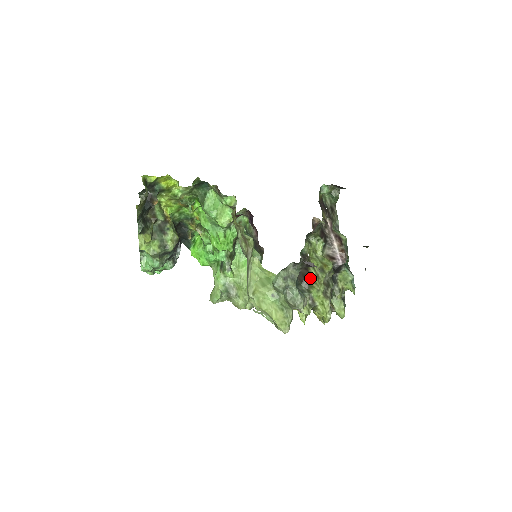
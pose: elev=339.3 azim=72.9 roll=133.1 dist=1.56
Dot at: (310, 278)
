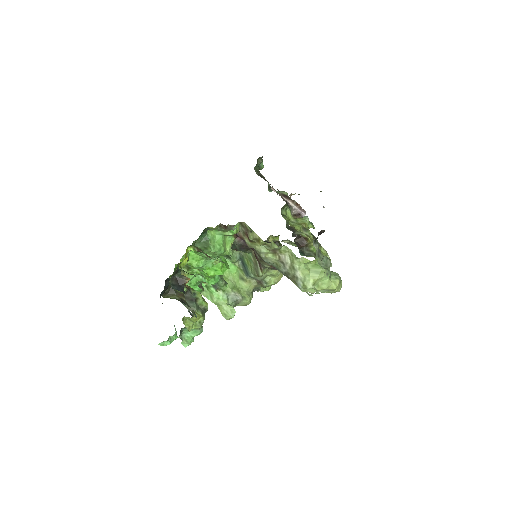
Dot at: (307, 241)
